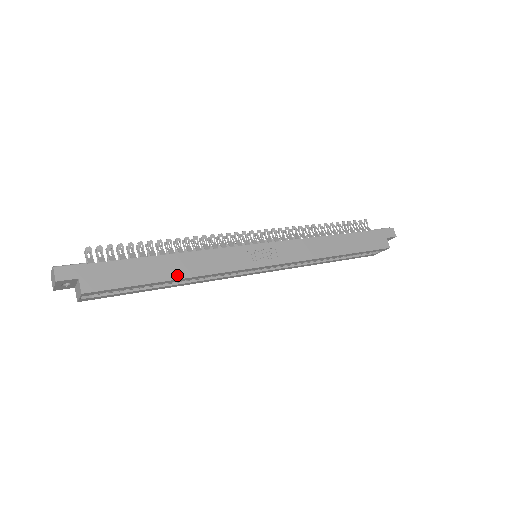
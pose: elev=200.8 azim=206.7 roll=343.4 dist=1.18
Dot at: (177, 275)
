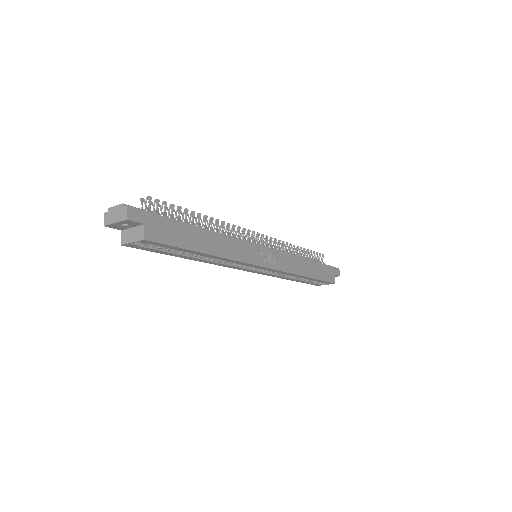
Dot at: (212, 251)
